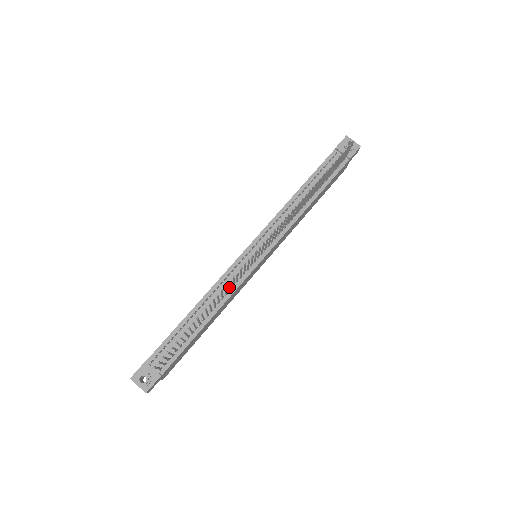
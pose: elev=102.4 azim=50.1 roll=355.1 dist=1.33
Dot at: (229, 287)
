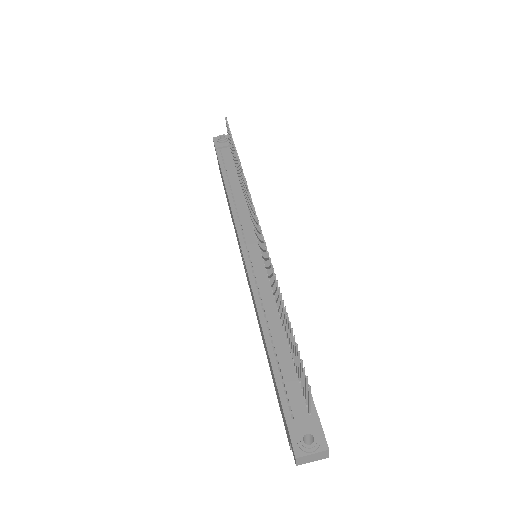
Dot at: (271, 278)
